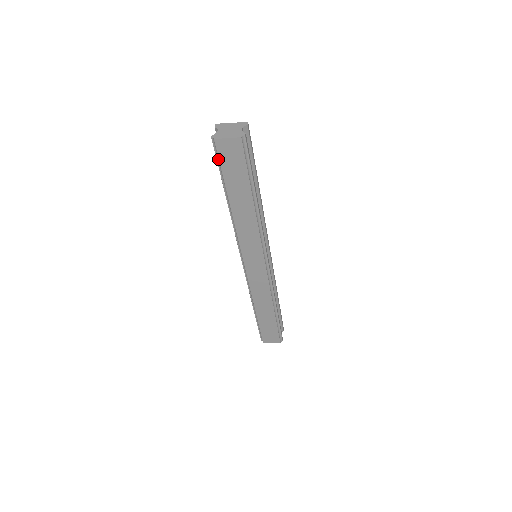
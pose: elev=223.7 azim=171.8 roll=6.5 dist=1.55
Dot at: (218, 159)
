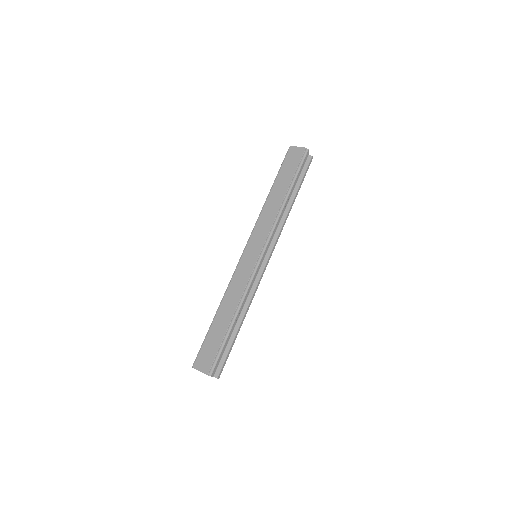
Dot at: (284, 160)
